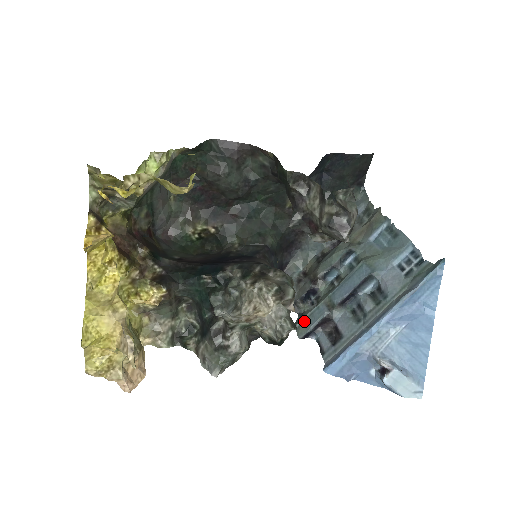
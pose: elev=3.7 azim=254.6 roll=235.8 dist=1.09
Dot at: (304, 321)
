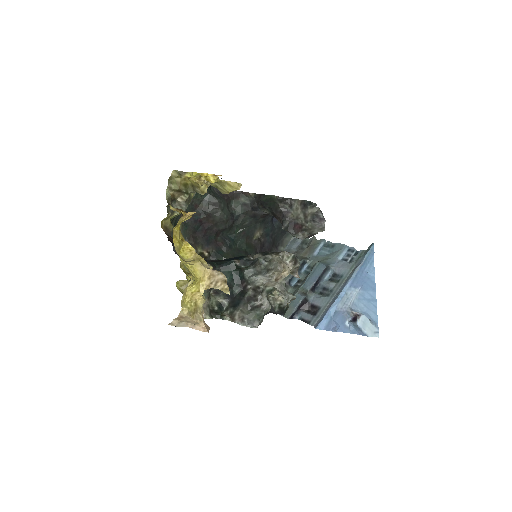
Dot at: occluded
